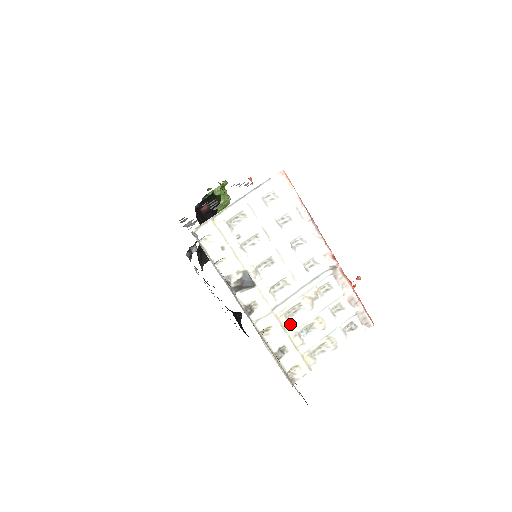
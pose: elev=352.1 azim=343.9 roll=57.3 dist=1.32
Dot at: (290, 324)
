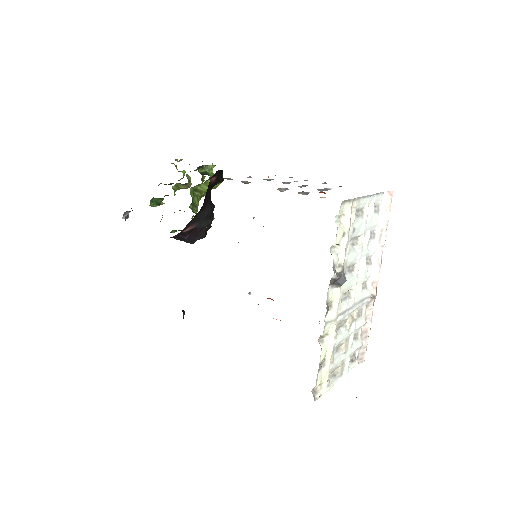
Dot at: (336, 338)
